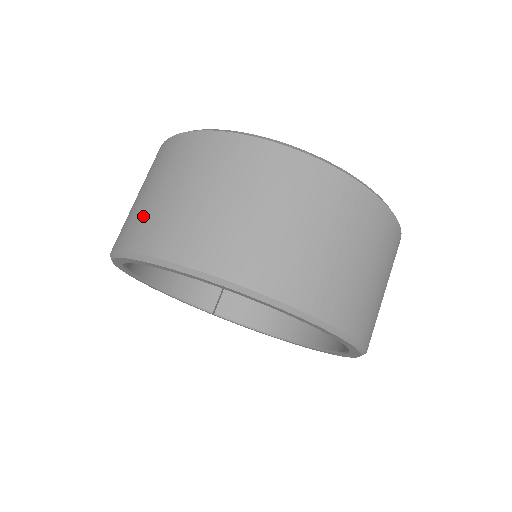
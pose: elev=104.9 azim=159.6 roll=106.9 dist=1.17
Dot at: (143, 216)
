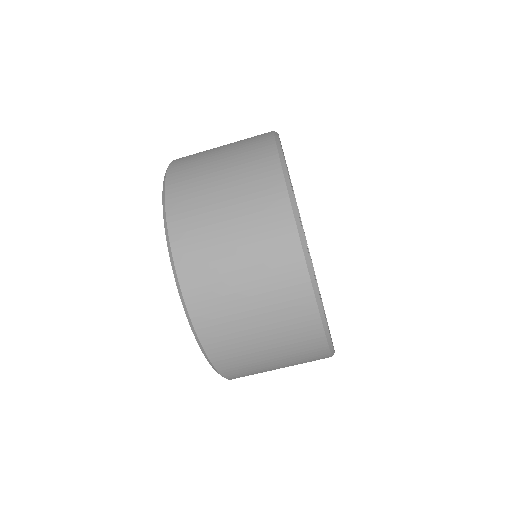
Dot at: (198, 156)
